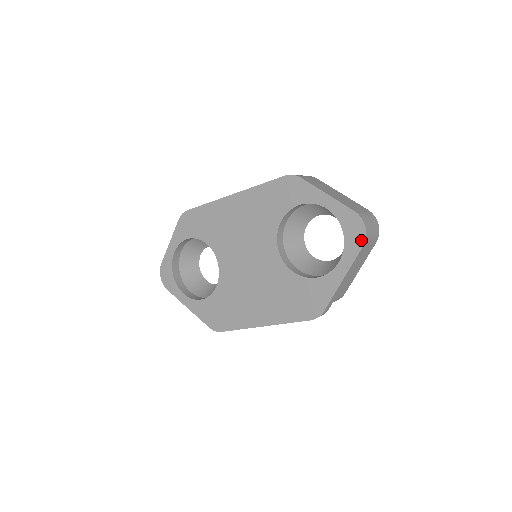
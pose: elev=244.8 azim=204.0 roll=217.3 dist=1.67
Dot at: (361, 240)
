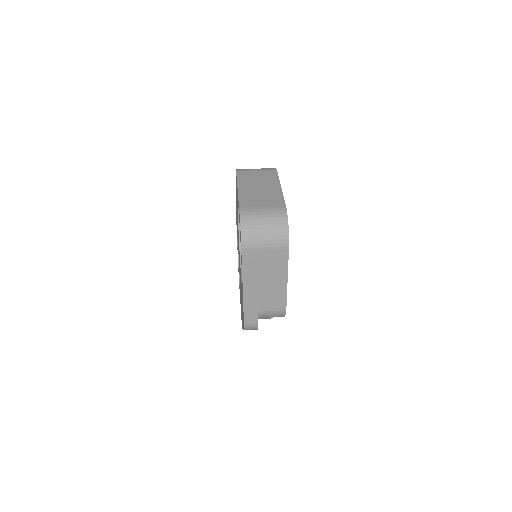
Dot at: (241, 243)
